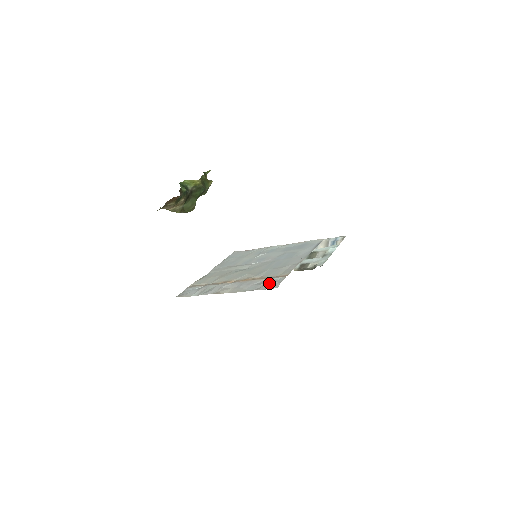
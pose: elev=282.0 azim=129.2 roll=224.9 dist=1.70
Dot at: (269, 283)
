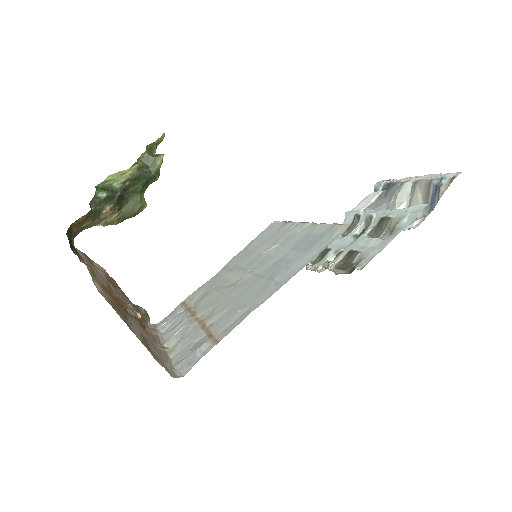
Dot at: (191, 355)
